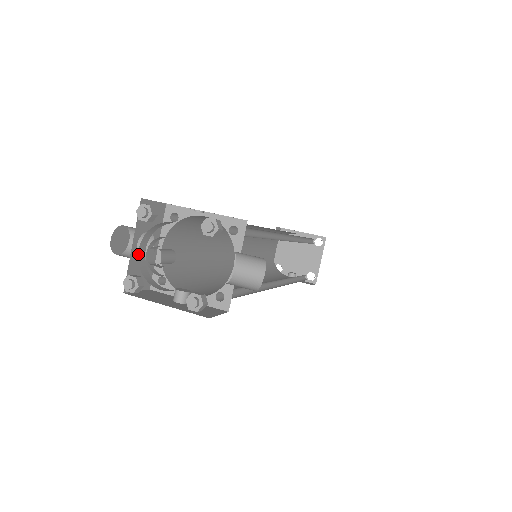
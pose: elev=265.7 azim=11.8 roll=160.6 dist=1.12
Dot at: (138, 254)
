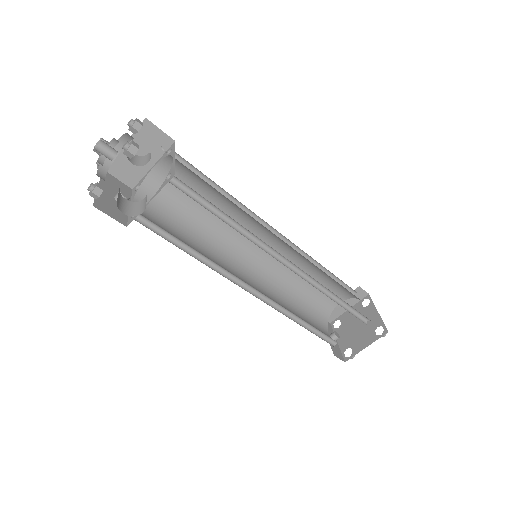
Dot at: occluded
